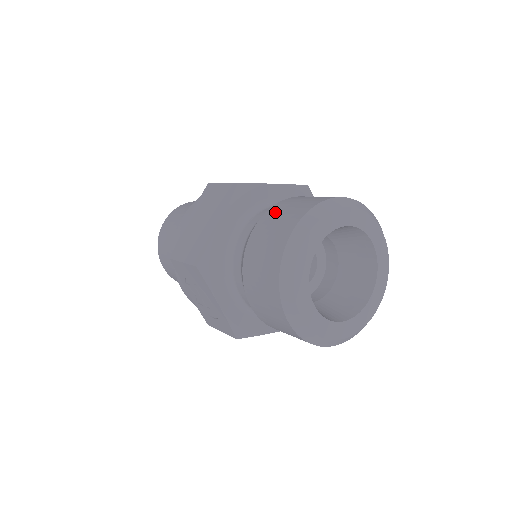
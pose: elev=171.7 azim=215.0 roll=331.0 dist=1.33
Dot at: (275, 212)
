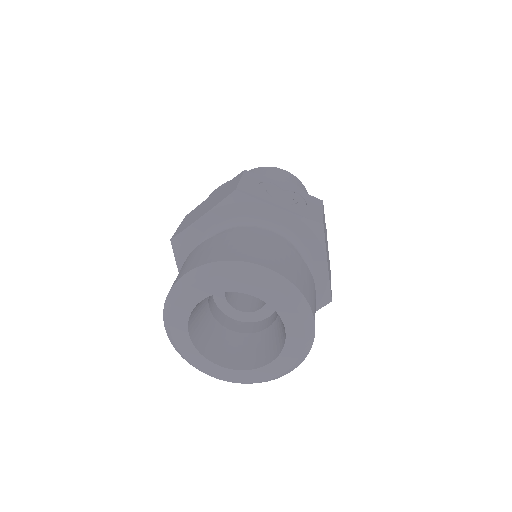
Dot at: occluded
